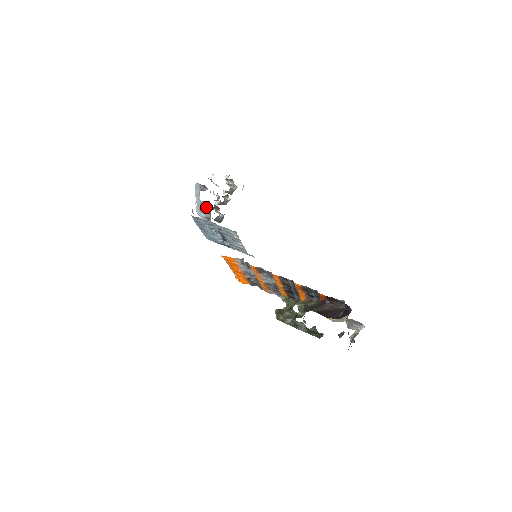
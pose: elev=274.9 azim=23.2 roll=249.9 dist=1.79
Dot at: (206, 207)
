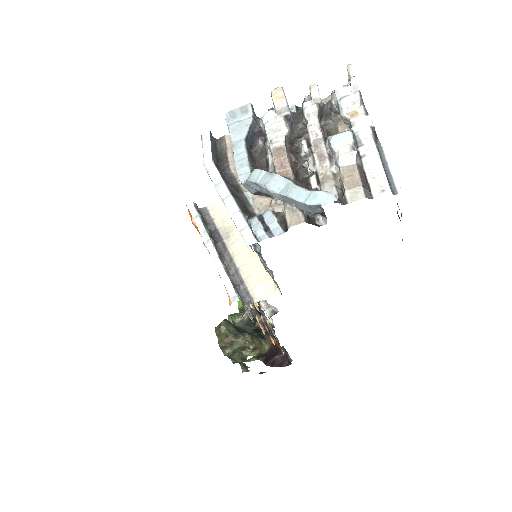
Dot at: occluded
